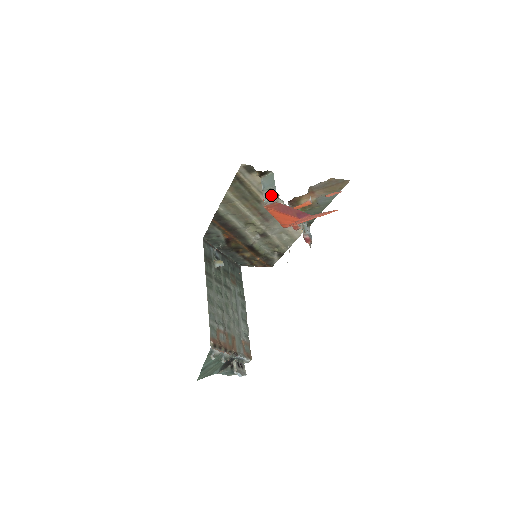
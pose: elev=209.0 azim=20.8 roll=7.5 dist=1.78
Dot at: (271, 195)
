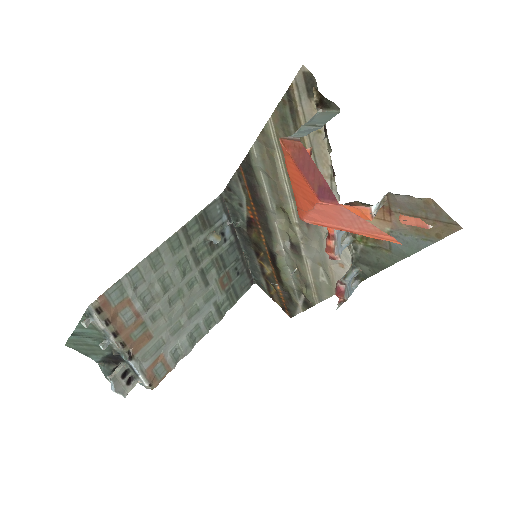
Dot at: (305, 132)
